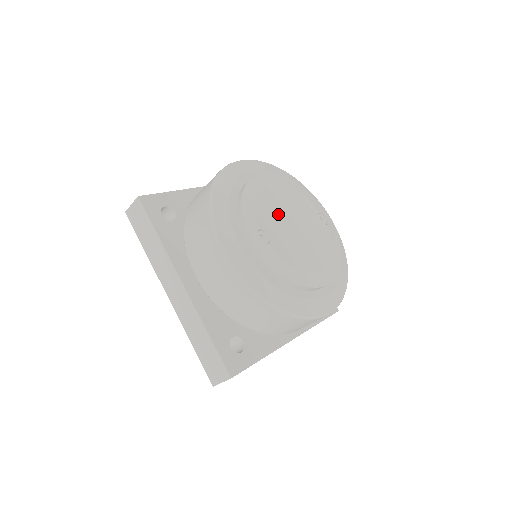
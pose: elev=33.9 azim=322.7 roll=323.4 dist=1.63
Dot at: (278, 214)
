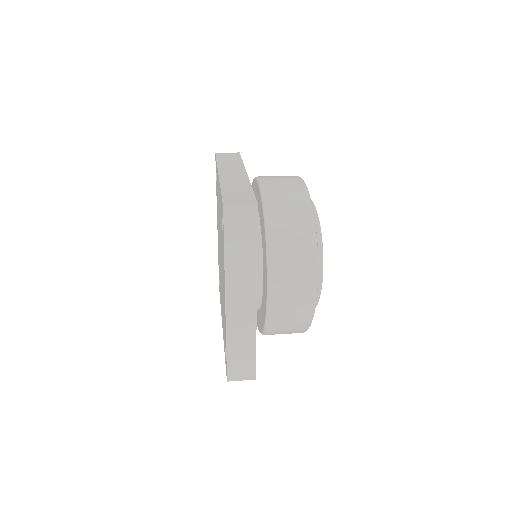
Dot at: occluded
